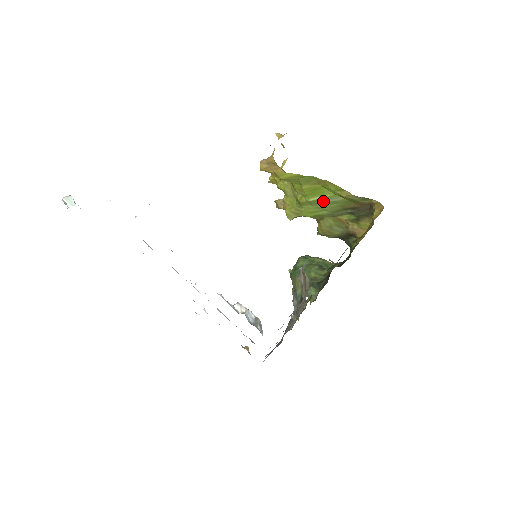
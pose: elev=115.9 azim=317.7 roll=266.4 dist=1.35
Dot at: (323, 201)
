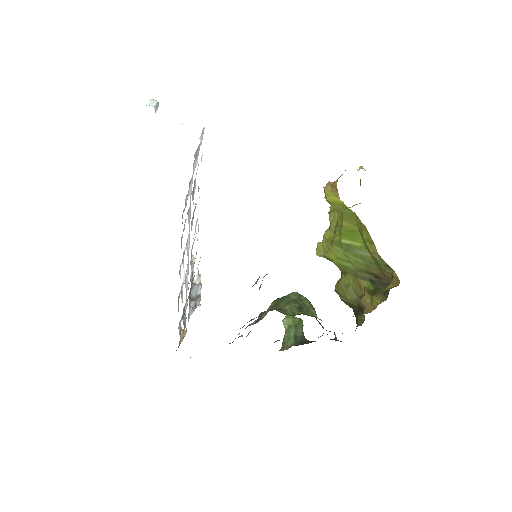
Dot at: (352, 249)
